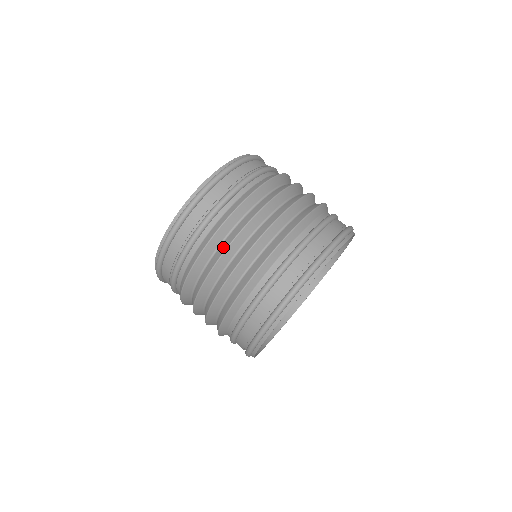
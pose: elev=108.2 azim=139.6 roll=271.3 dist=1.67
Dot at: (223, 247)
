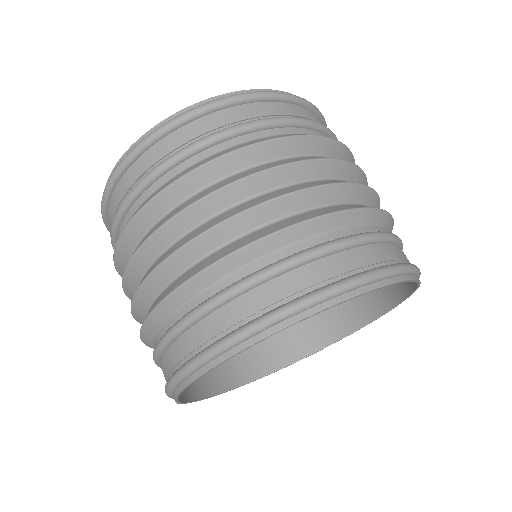
Dot at: occluded
